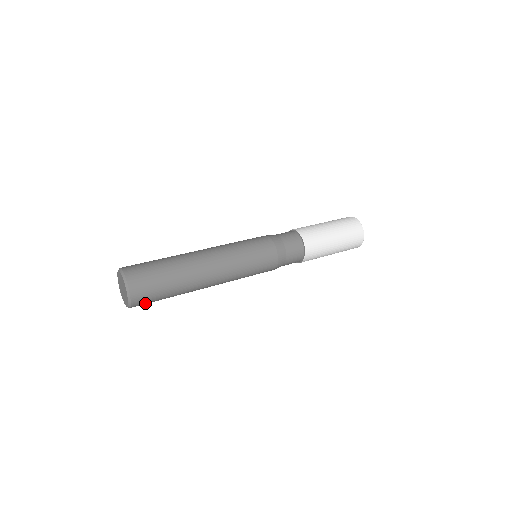
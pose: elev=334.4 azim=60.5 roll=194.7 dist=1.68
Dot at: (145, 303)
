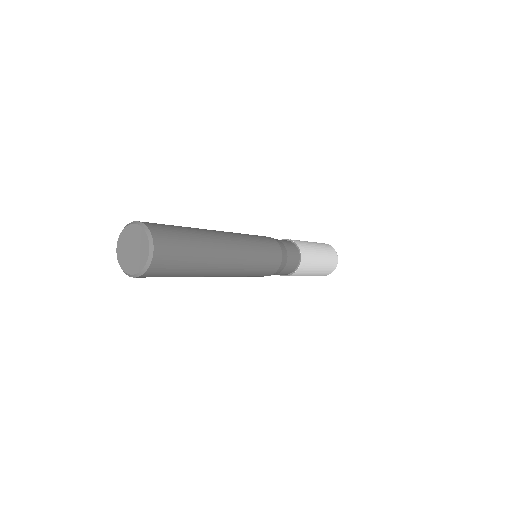
Dot at: occluded
